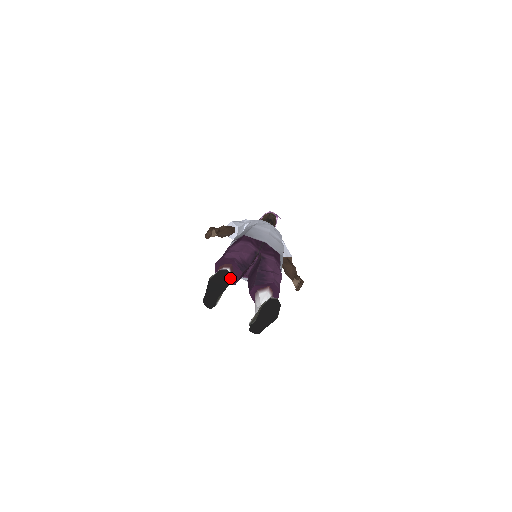
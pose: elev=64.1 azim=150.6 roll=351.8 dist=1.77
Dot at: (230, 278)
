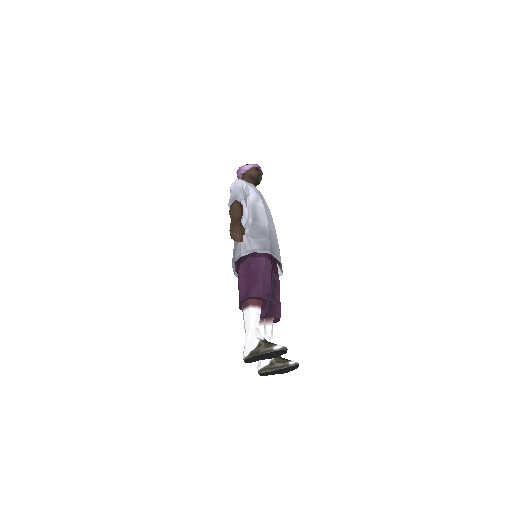
Dot at: (283, 353)
